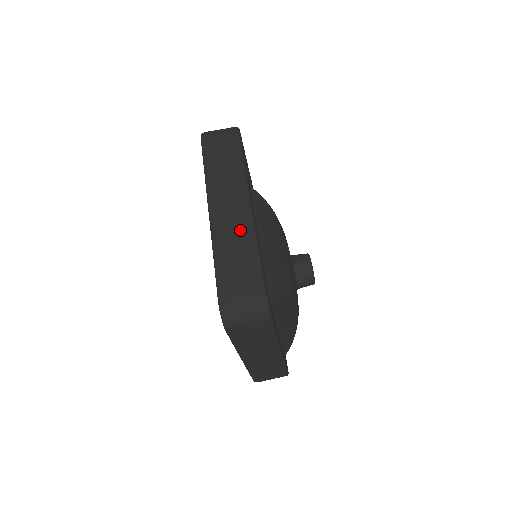
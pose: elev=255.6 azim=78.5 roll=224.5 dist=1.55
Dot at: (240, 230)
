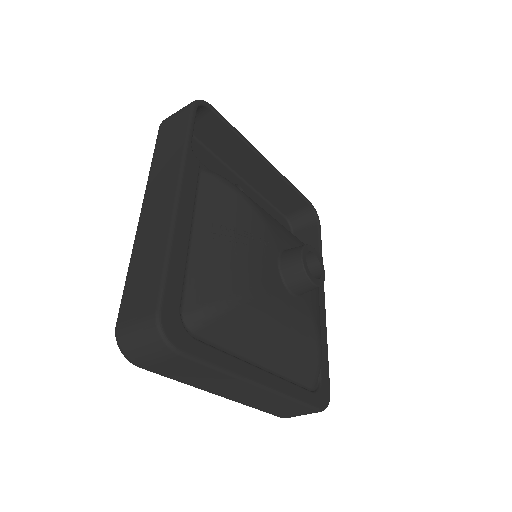
Dot at: (157, 232)
